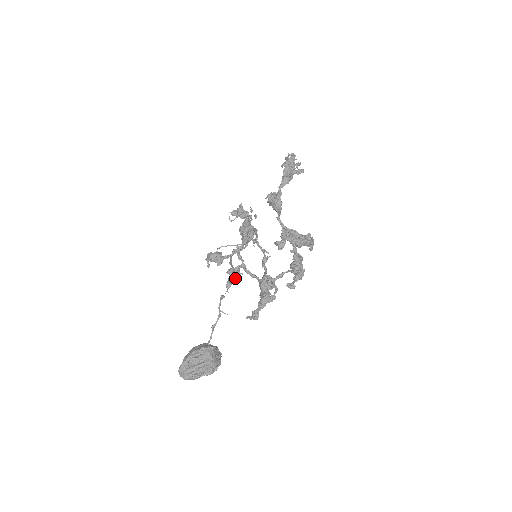
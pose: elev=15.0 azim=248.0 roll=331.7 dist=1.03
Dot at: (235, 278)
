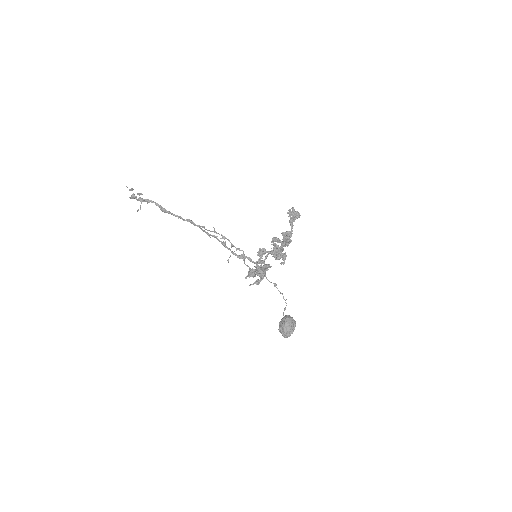
Dot at: occluded
